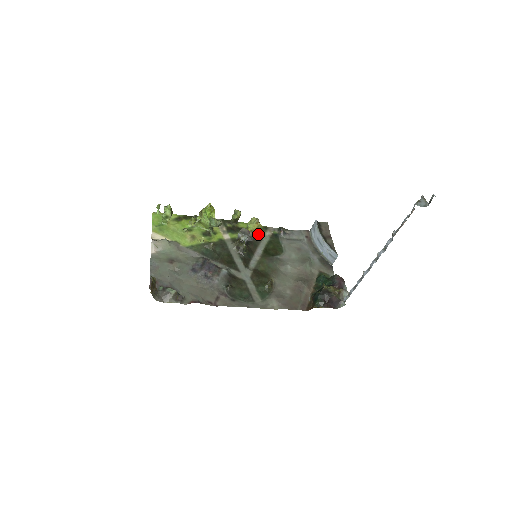
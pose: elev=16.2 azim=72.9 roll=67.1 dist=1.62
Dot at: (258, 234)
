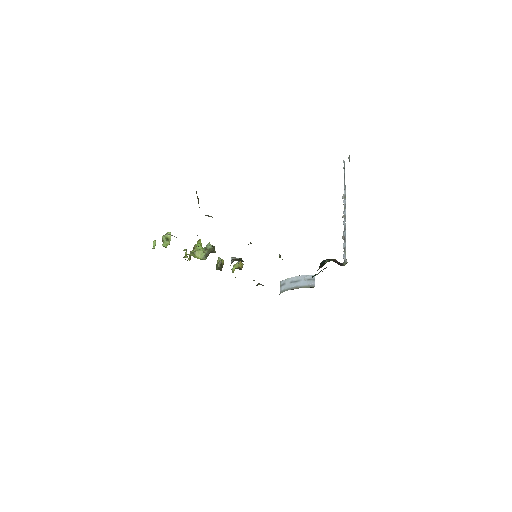
Dot at: occluded
